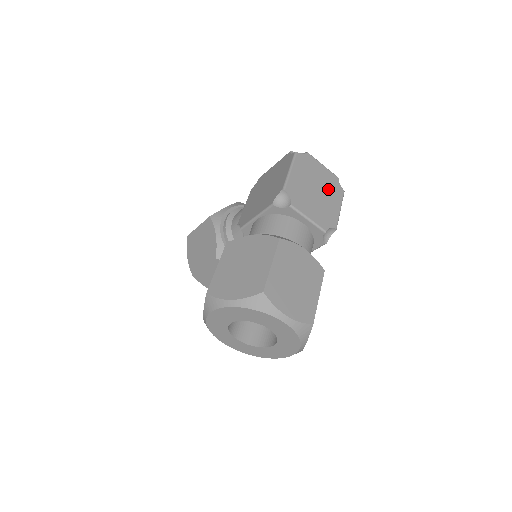
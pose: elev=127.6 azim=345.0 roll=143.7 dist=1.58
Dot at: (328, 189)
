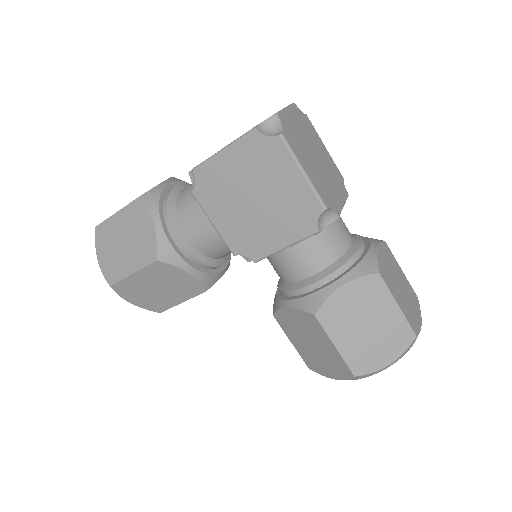
Dot at: (311, 138)
